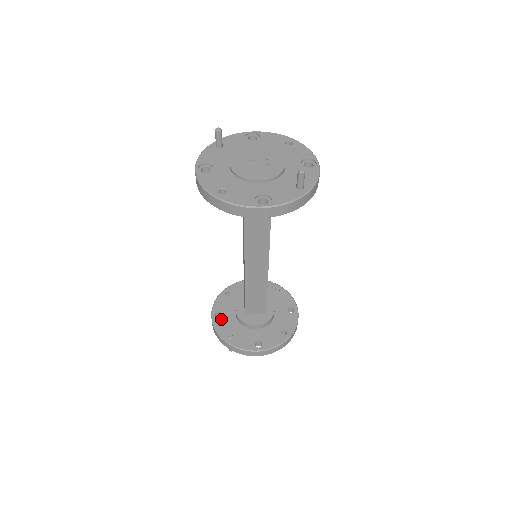
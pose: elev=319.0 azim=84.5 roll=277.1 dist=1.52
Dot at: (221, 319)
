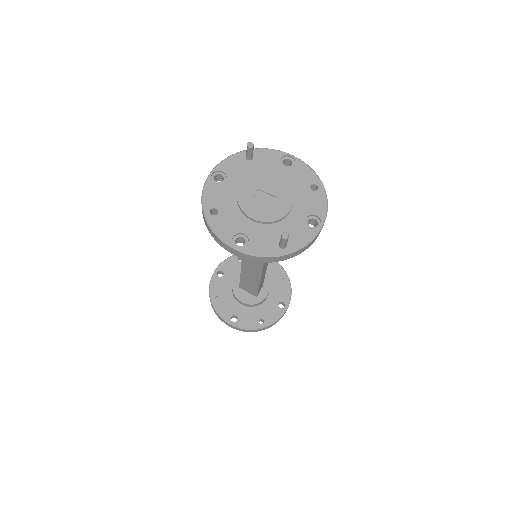
Dot at: (220, 278)
